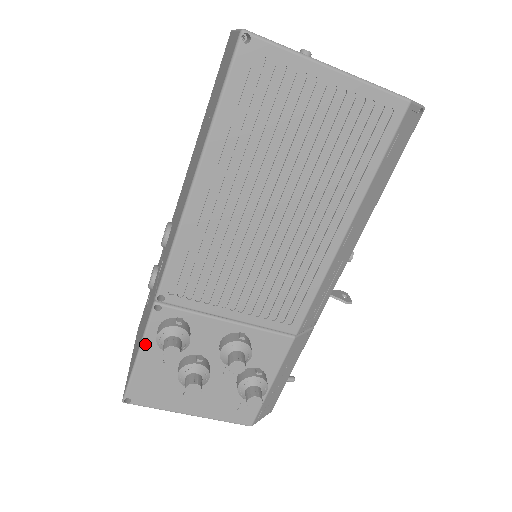
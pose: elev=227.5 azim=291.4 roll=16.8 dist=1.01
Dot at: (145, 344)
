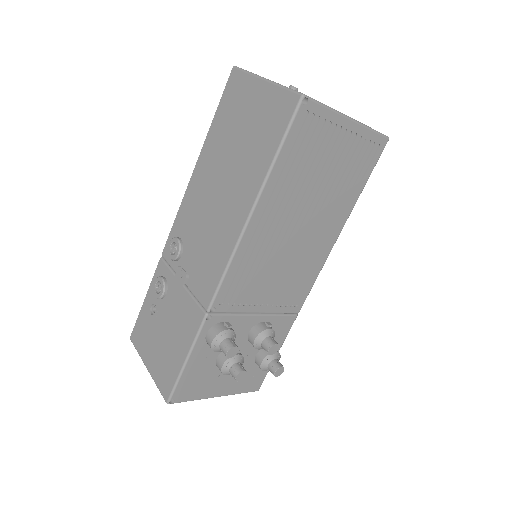
Dot at: (194, 350)
